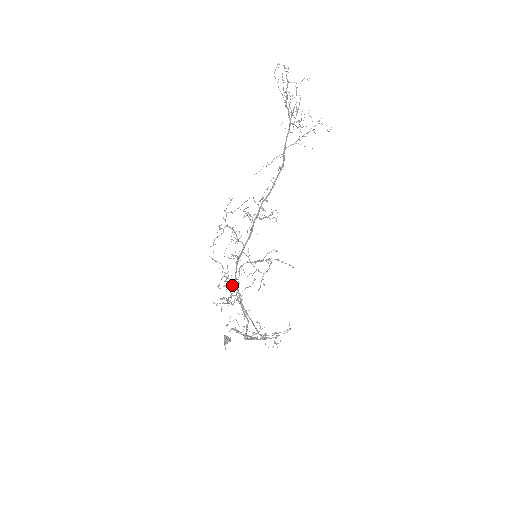
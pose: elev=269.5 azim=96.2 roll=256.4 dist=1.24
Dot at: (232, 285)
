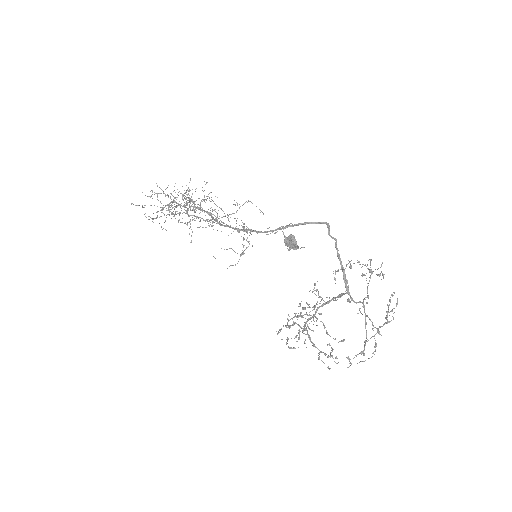
Dot at: (243, 239)
